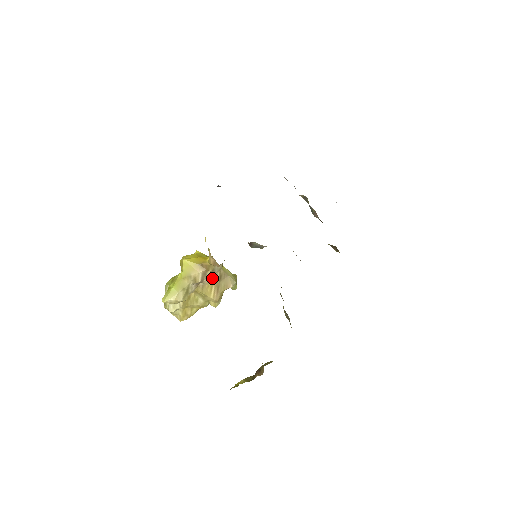
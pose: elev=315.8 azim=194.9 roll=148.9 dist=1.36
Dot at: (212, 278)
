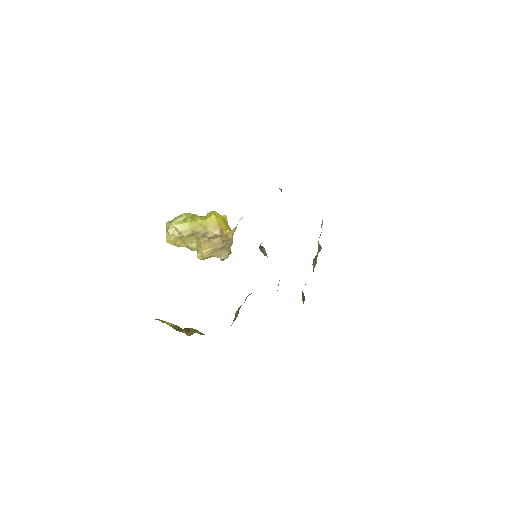
Dot at: (218, 243)
